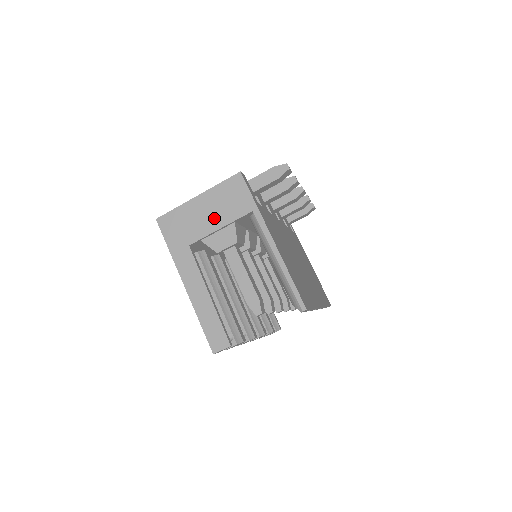
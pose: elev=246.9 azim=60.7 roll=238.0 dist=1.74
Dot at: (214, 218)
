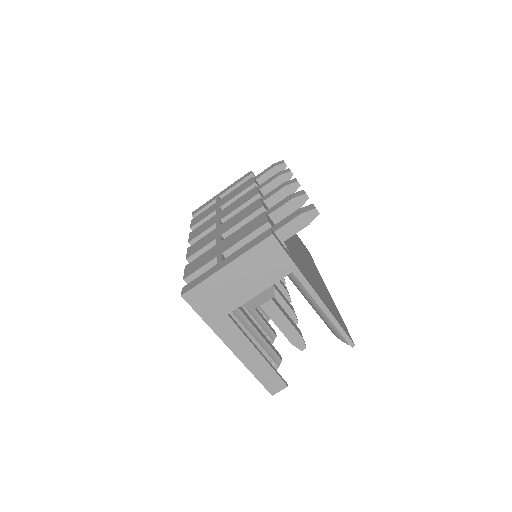
Dot at: (250, 285)
